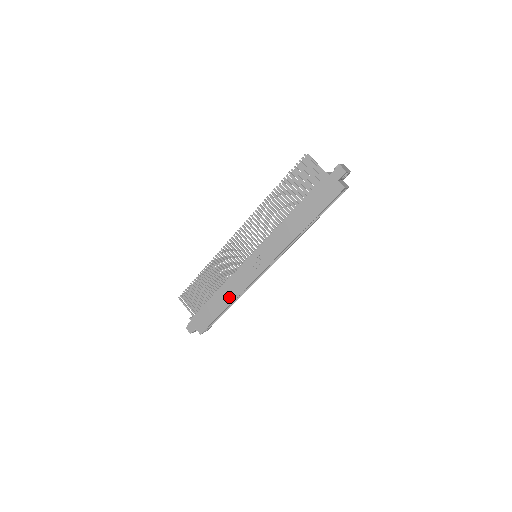
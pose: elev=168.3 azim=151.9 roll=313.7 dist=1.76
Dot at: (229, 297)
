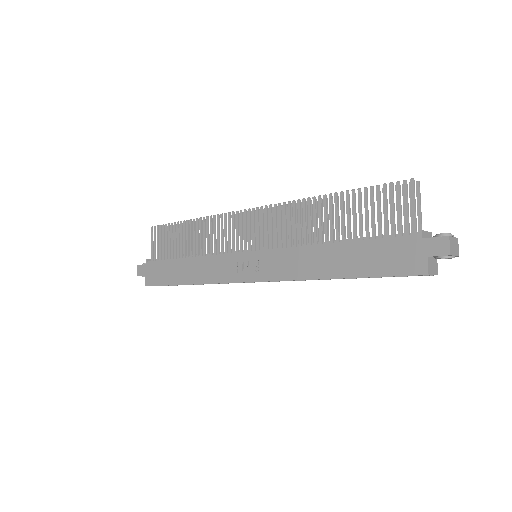
Dot at: (195, 275)
